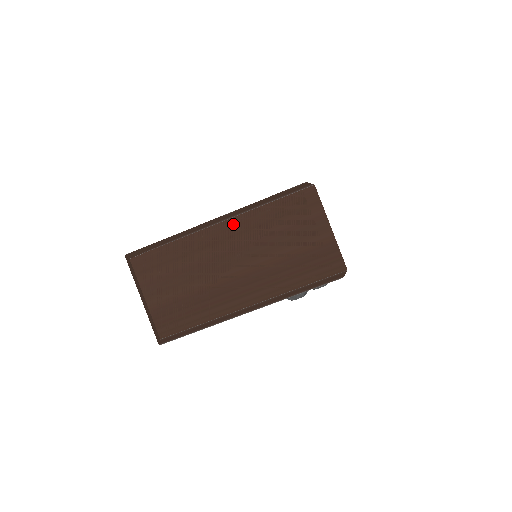
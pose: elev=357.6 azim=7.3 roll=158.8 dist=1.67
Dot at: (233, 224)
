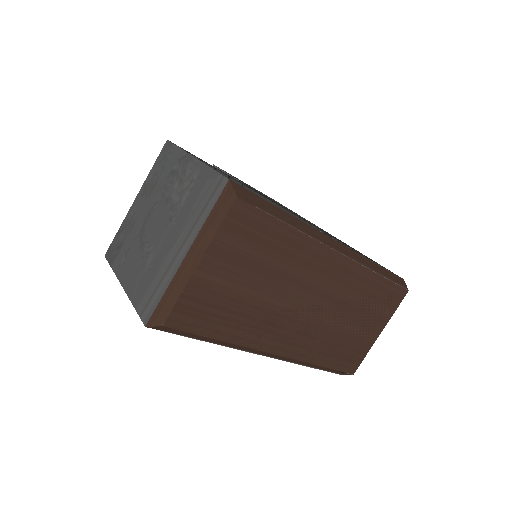
Dot at: (346, 266)
